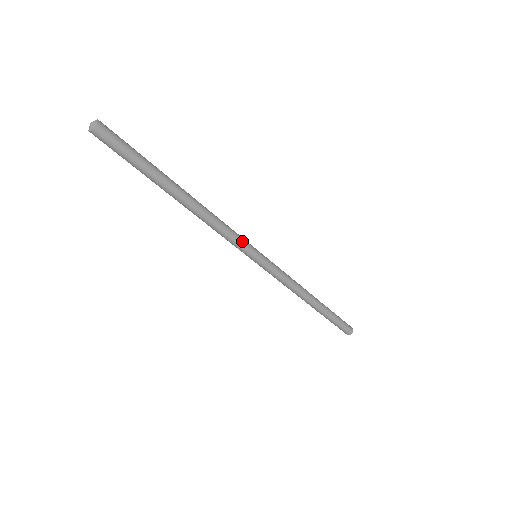
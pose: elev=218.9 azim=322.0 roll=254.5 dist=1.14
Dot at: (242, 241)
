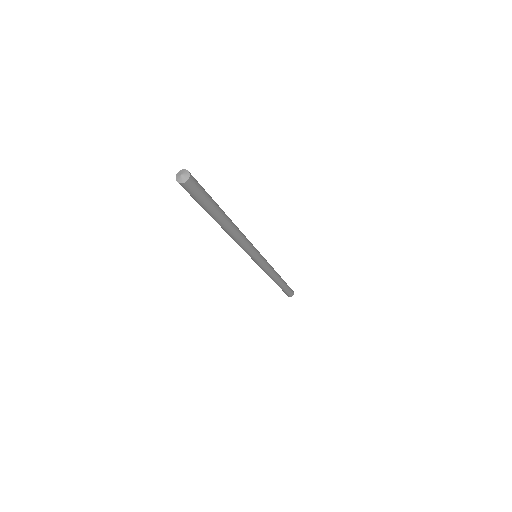
Dot at: occluded
